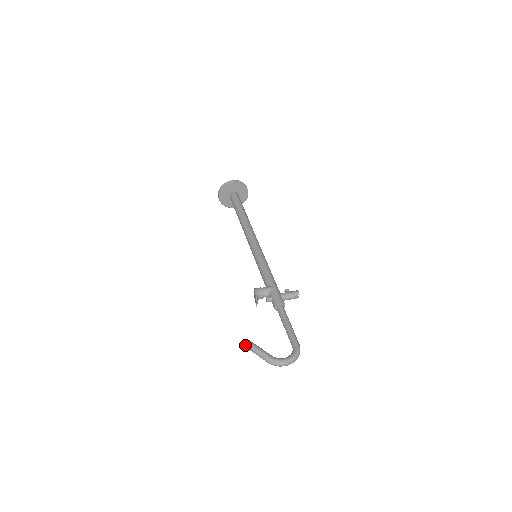
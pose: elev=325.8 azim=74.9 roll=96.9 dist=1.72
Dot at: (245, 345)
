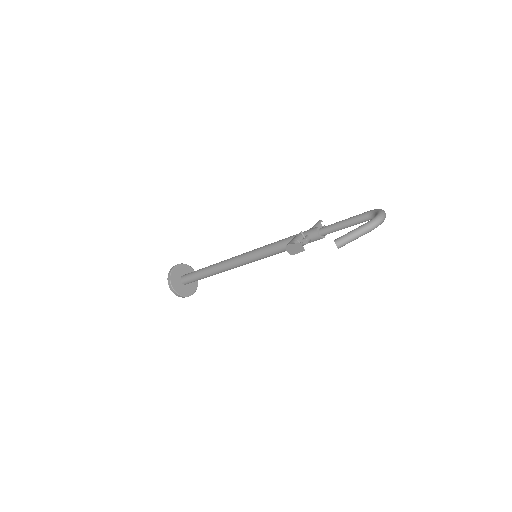
Dot at: (336, 245)
